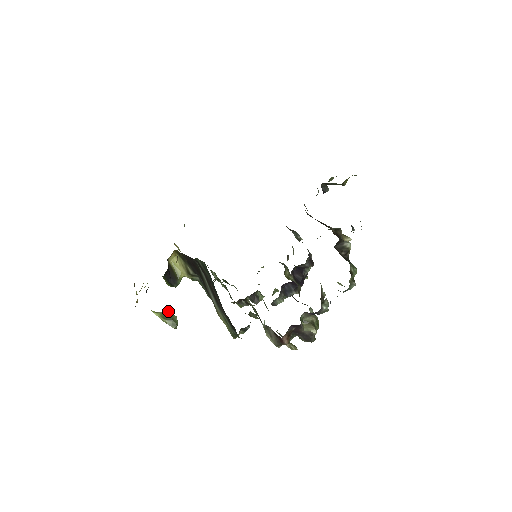
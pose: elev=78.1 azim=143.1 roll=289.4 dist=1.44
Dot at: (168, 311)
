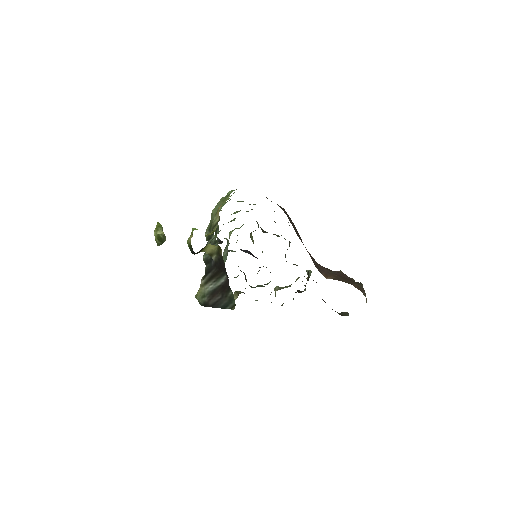
Dot at: (164, 234)
